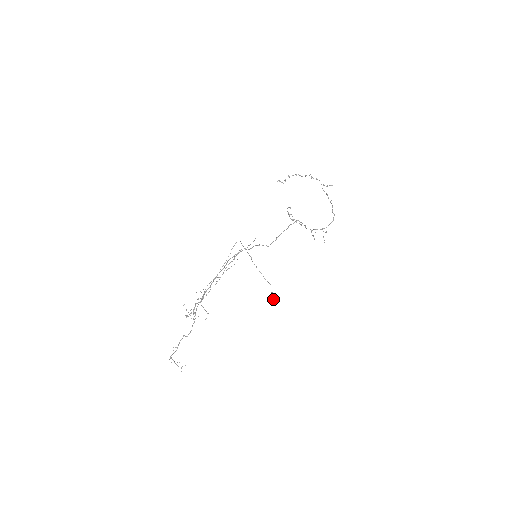
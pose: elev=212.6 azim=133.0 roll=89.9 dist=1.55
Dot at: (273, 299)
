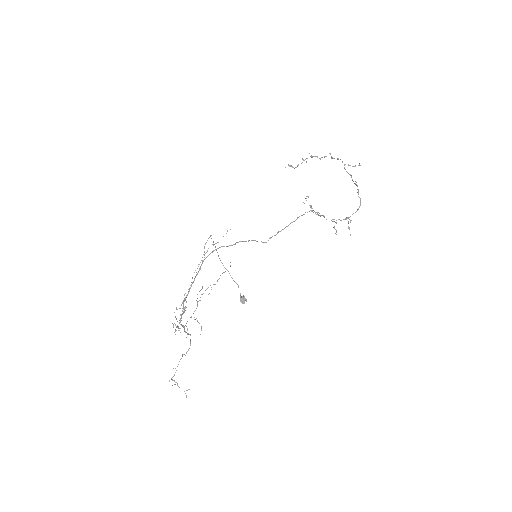
Dot at: (242, 303)
